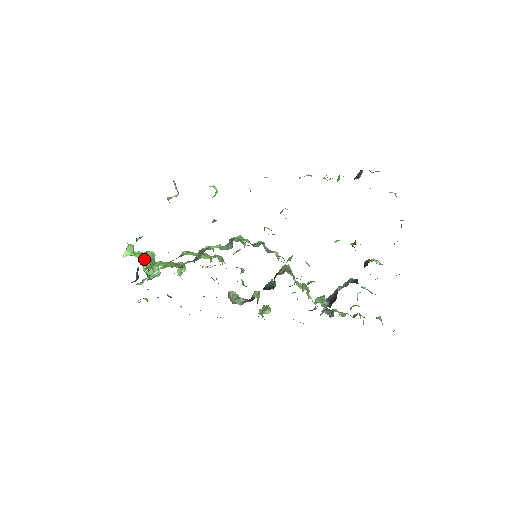
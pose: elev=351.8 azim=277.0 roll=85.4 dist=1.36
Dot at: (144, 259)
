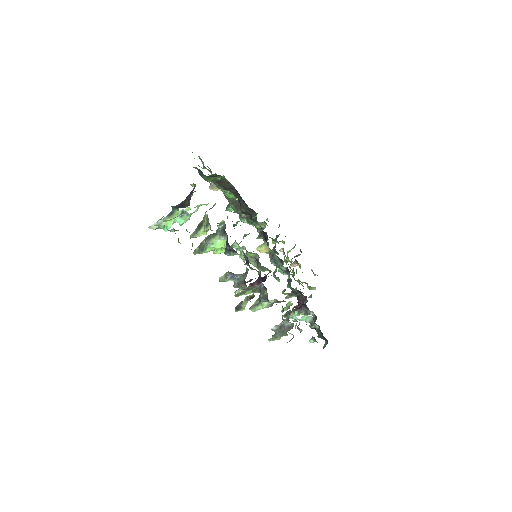
Dot at: occluded
